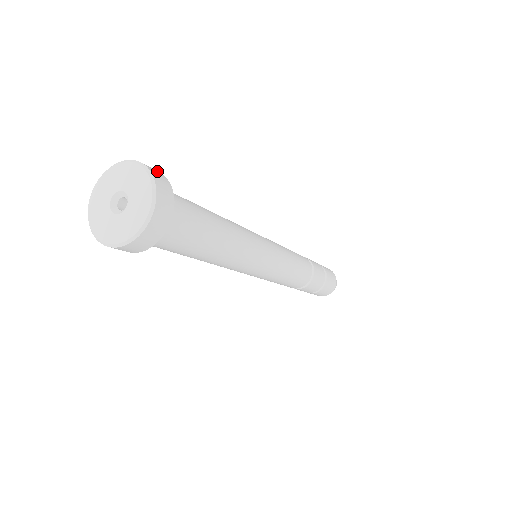
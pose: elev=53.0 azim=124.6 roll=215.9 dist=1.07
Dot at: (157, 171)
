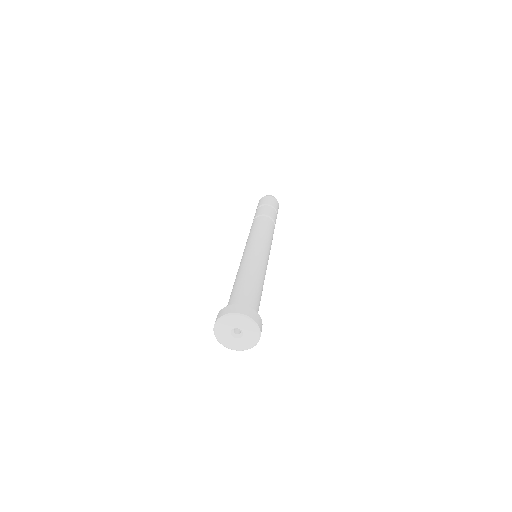
Dot at: (240, 307)
